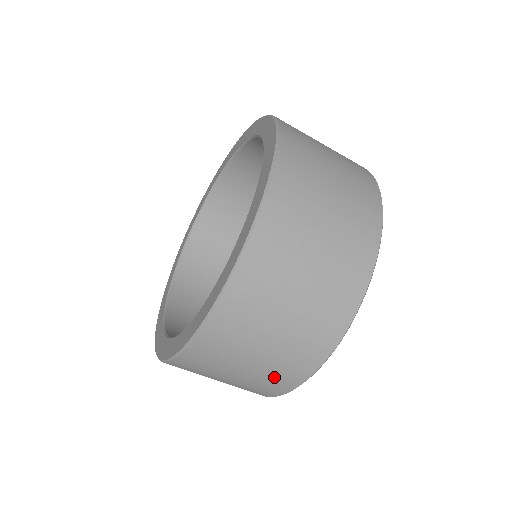
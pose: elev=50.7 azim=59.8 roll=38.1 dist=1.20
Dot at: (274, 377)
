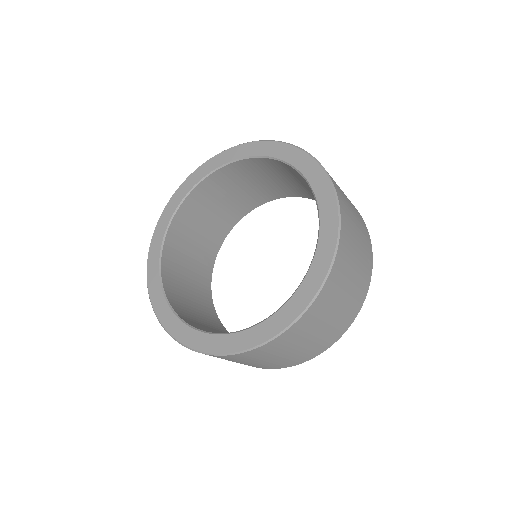
Dot at: (312, 350)
